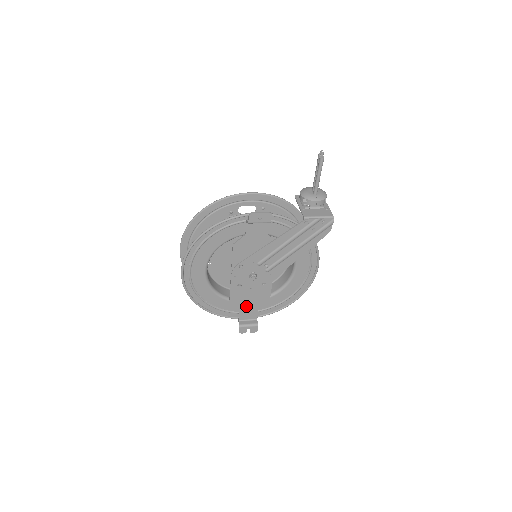
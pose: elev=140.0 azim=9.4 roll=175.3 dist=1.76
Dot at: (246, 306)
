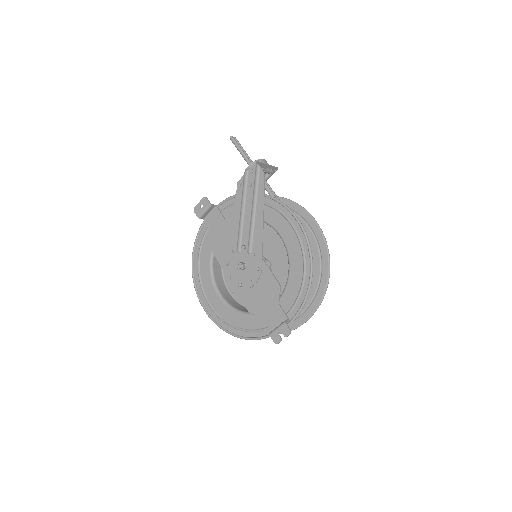
Dot at: (266, 308)
